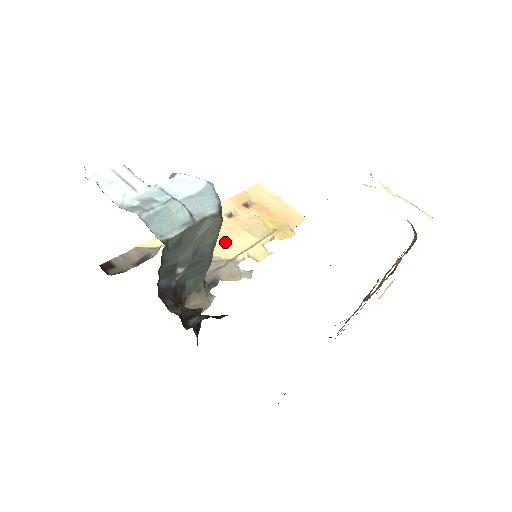
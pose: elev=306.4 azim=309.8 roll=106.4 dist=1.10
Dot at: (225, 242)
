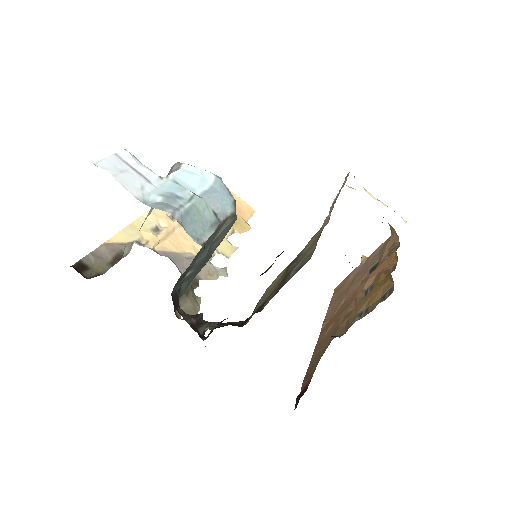
Dot at: occluded
